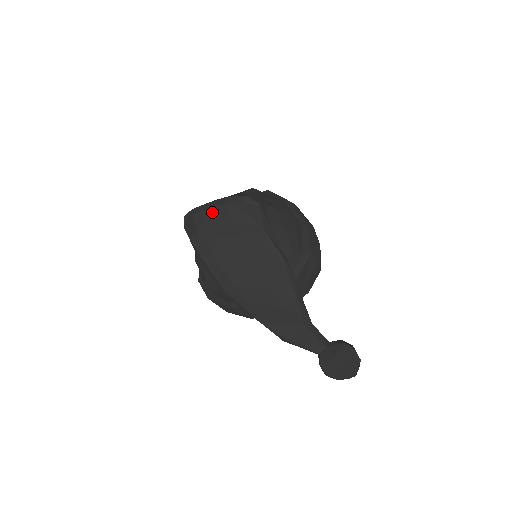
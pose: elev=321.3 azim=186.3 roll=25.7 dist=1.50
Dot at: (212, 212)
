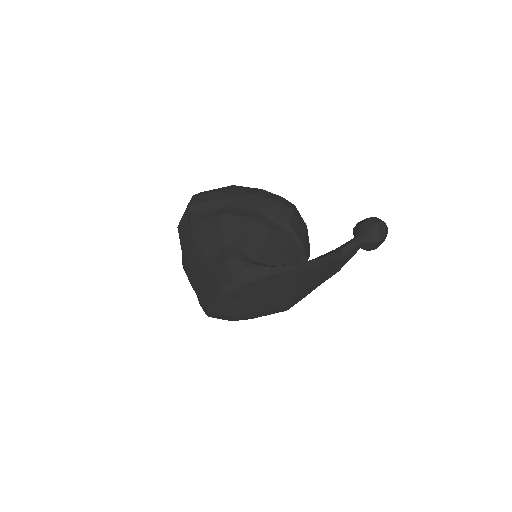
Dot at: (226, 304)
